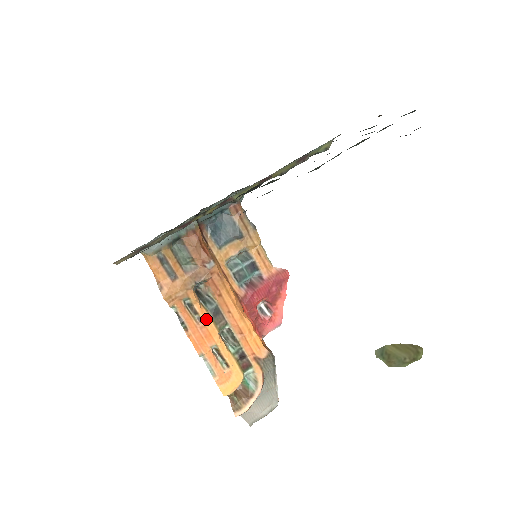
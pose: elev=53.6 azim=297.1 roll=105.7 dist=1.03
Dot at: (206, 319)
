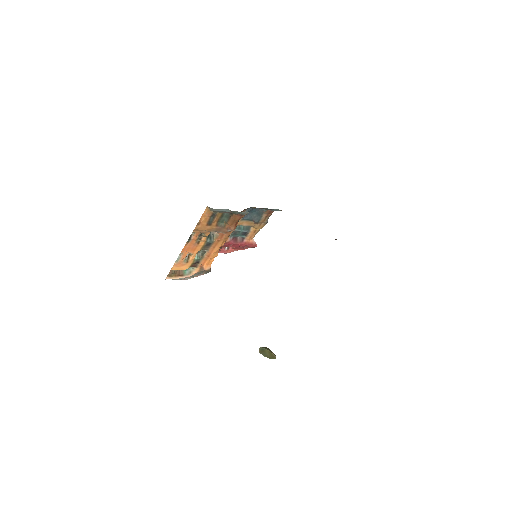
Dot at: (201, 244)
